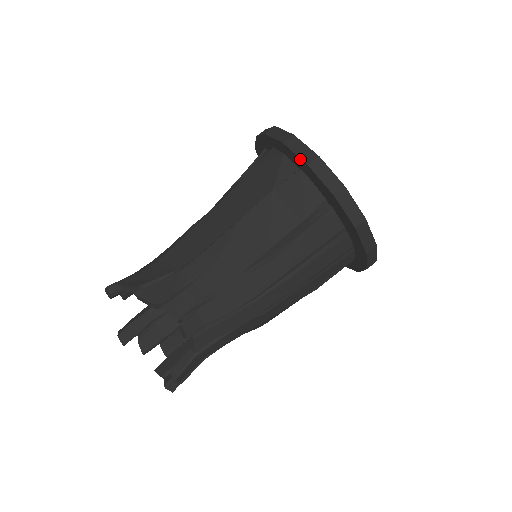
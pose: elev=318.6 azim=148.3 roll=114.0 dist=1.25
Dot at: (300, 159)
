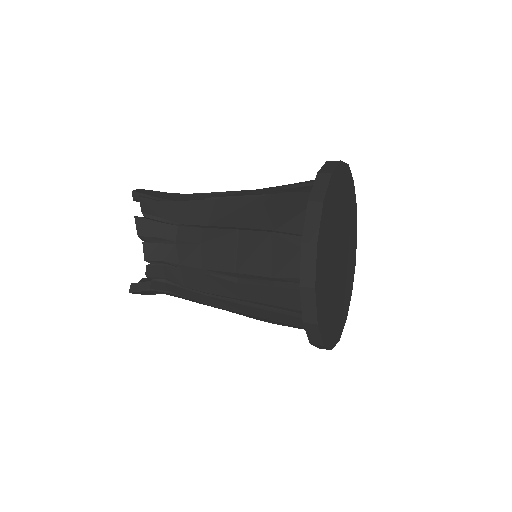
Dot at: (304, 230)
